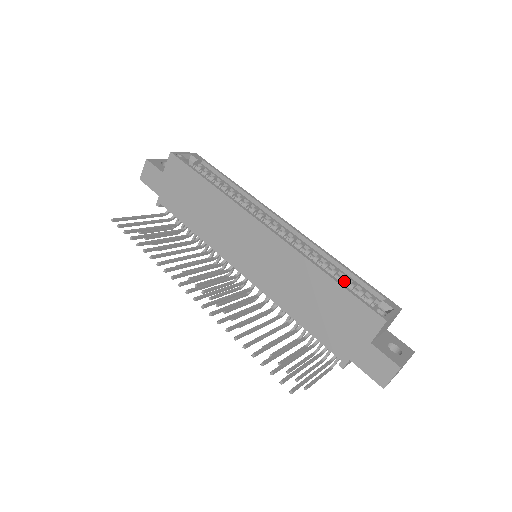
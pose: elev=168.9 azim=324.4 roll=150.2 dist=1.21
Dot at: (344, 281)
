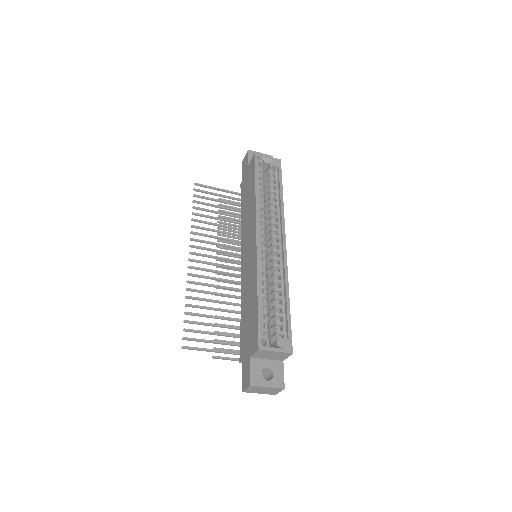
Dot at: (276, 308)
